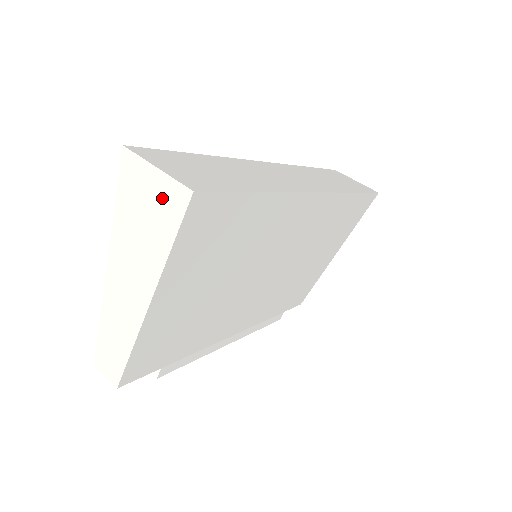
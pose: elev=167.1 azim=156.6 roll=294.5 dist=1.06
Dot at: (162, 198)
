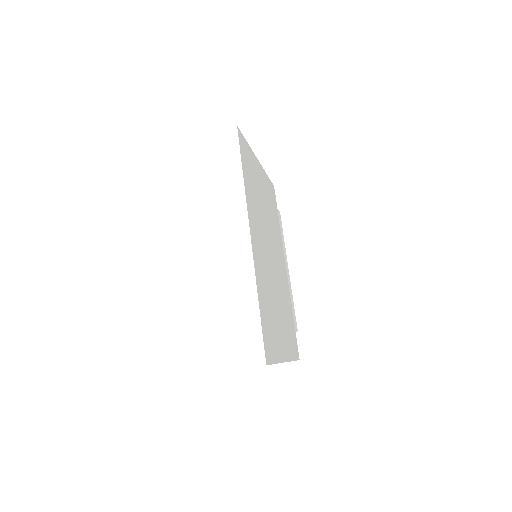
Dot at: occluded
